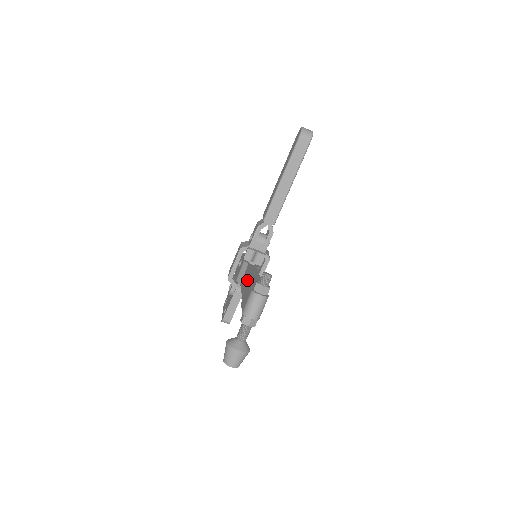
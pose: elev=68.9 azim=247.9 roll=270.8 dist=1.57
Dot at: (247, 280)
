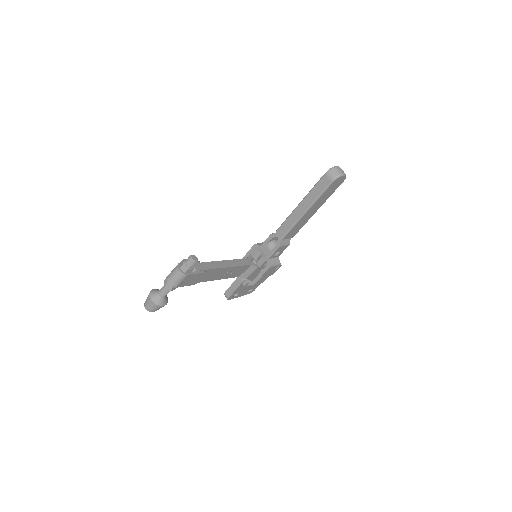
Dot at: occluded
